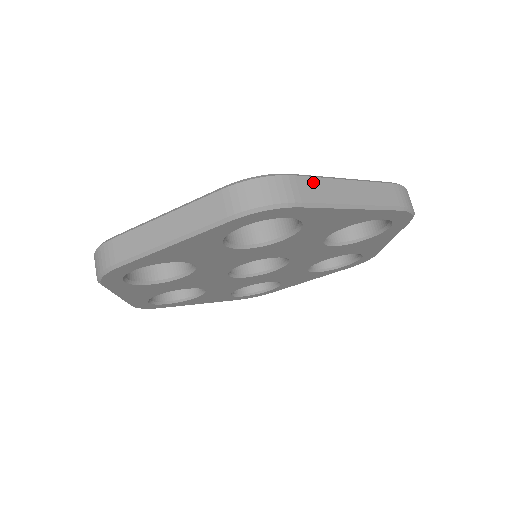
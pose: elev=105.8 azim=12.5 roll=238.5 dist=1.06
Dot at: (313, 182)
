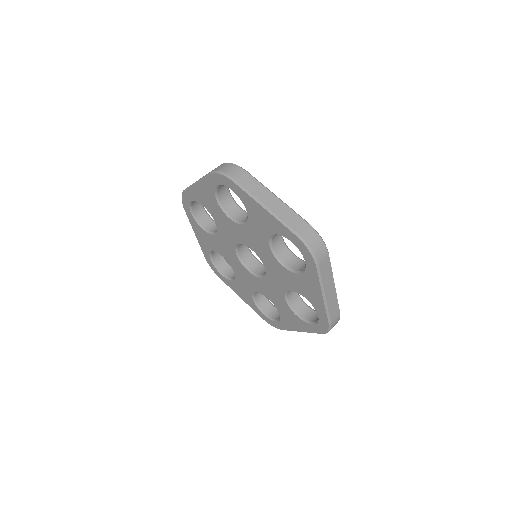
Dot at: (254, 181)
